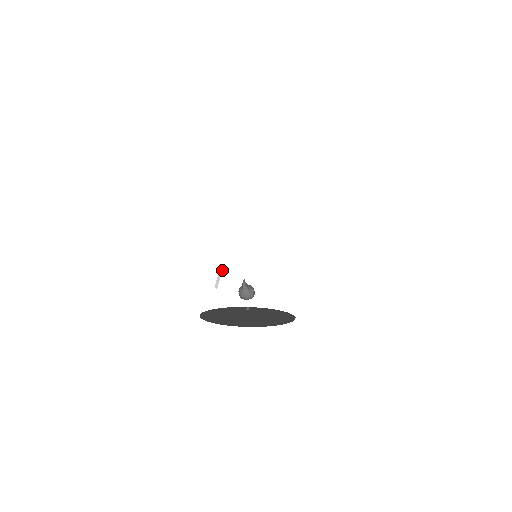
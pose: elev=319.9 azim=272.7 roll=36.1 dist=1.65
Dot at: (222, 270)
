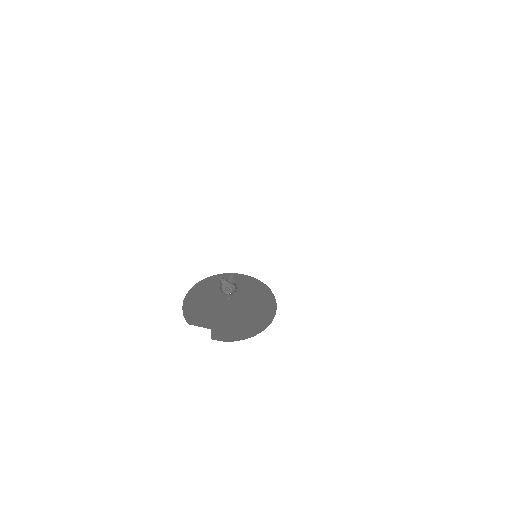
Dot at: occluded
